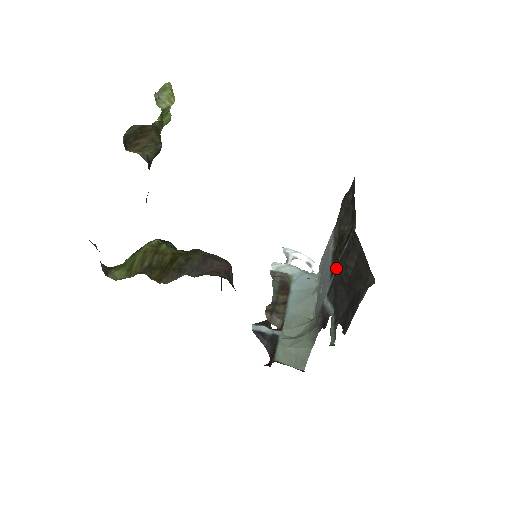
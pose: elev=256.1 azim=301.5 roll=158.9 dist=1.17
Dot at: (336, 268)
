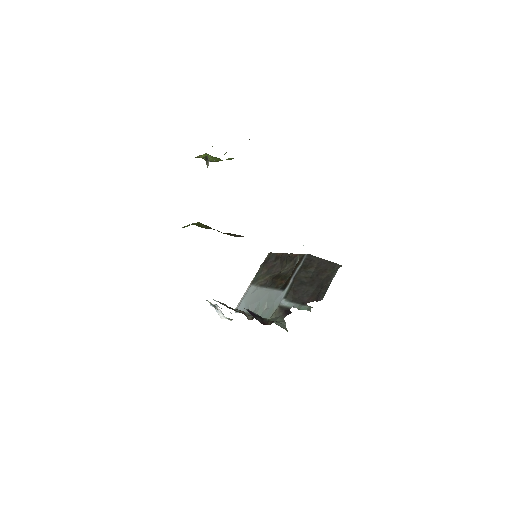
Dot at: (291, 280)
